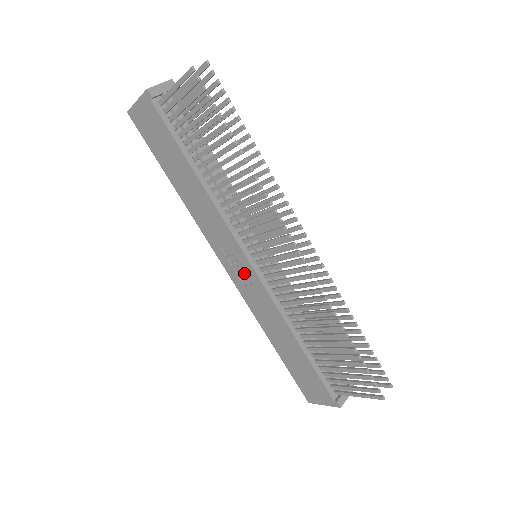
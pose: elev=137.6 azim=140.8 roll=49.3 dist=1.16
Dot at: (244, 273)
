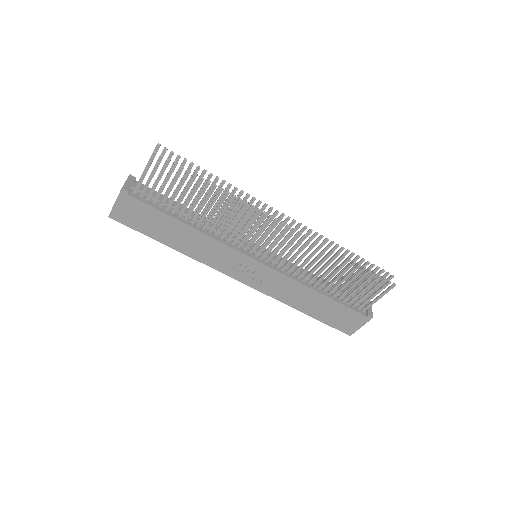
Dot at: (256, 272)
